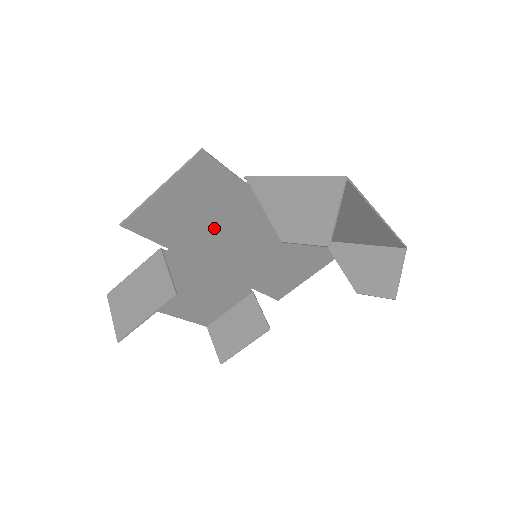
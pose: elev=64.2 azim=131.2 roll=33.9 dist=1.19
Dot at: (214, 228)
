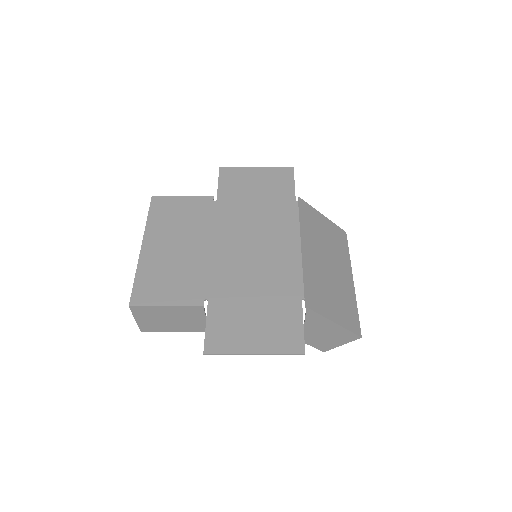
Dot at: (250, 286)
